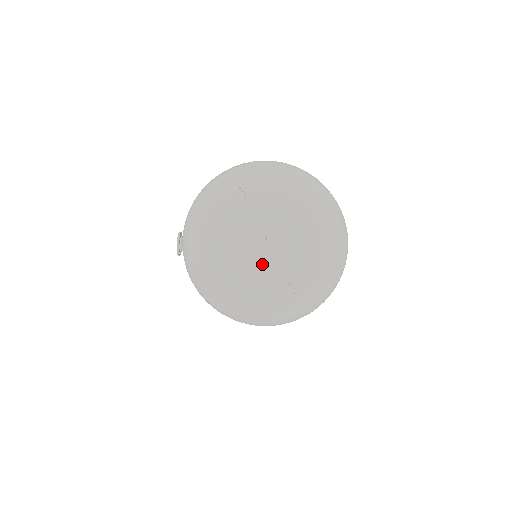
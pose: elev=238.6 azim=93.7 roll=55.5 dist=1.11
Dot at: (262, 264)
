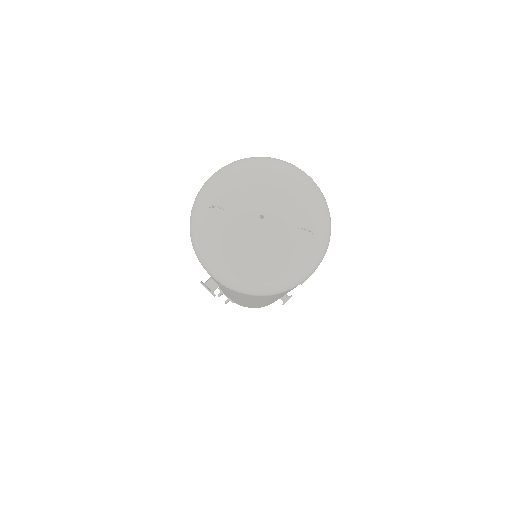
Dot at: (274, 235)
